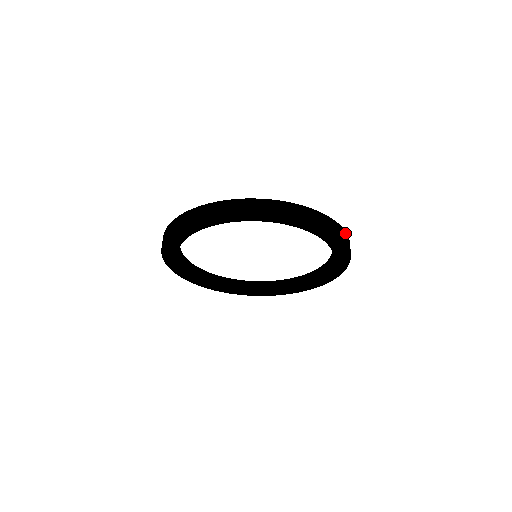
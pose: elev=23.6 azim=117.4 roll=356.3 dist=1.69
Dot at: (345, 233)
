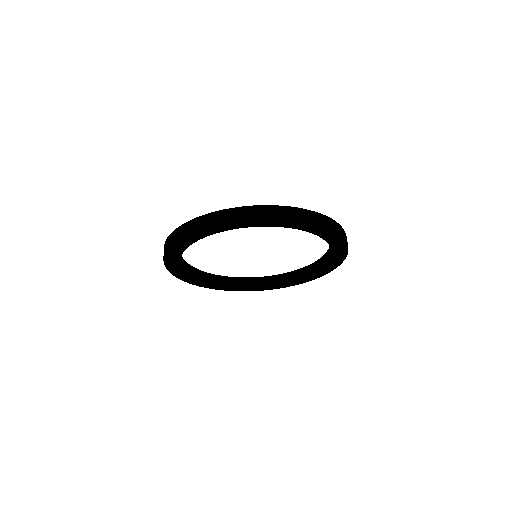
Dot at: occluded
